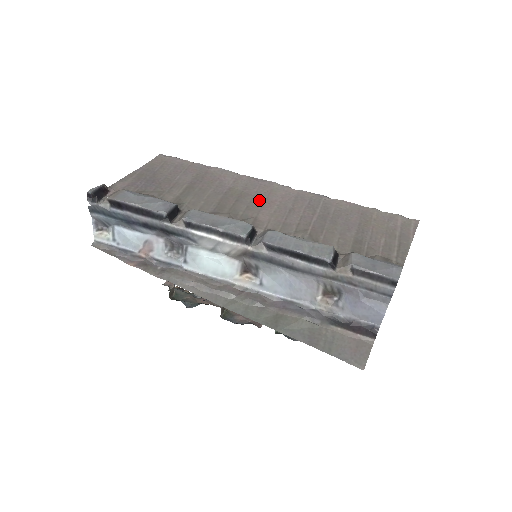
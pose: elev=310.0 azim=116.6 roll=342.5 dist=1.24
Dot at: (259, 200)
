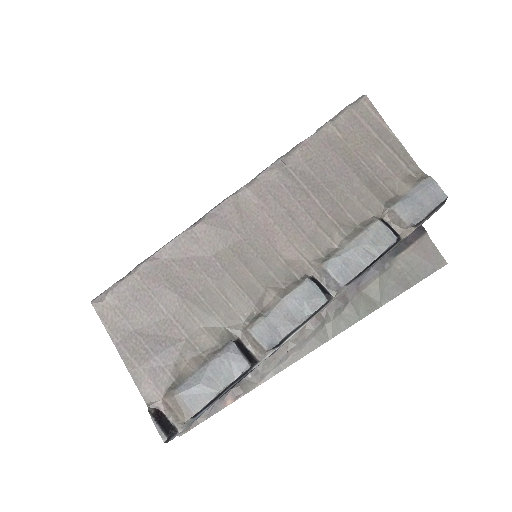
Dot at: (256, 238)
